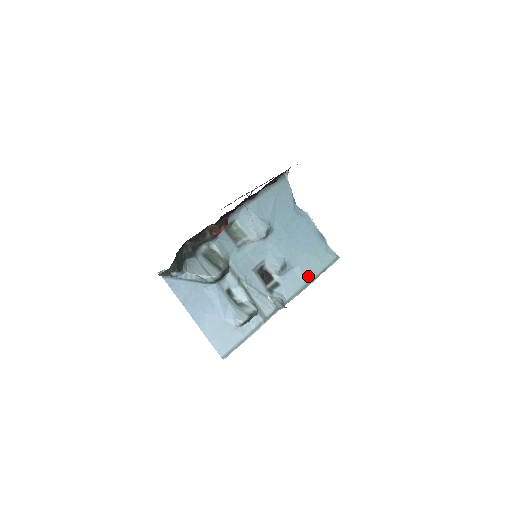
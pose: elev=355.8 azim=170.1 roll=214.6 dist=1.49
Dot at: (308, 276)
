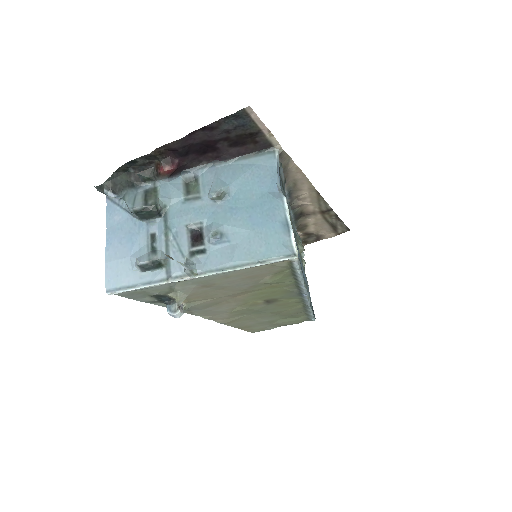
Dot at: (242, 258)
